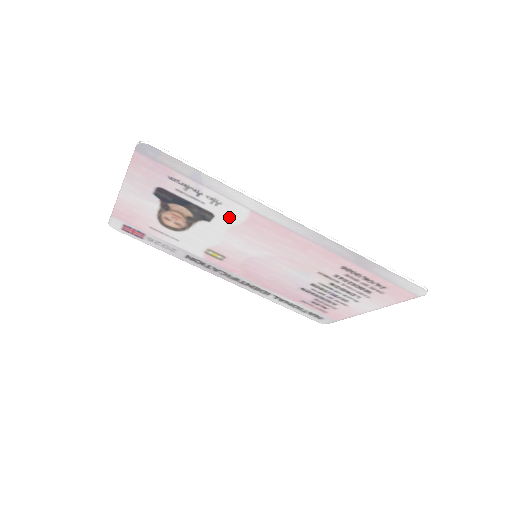
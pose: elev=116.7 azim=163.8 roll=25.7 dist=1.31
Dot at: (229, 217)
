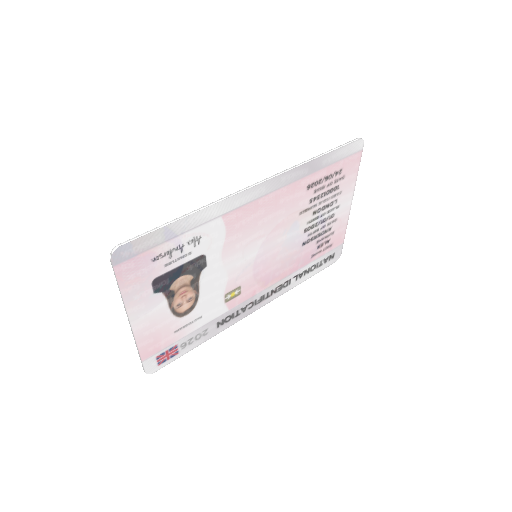
Dot at: (214, 243)
